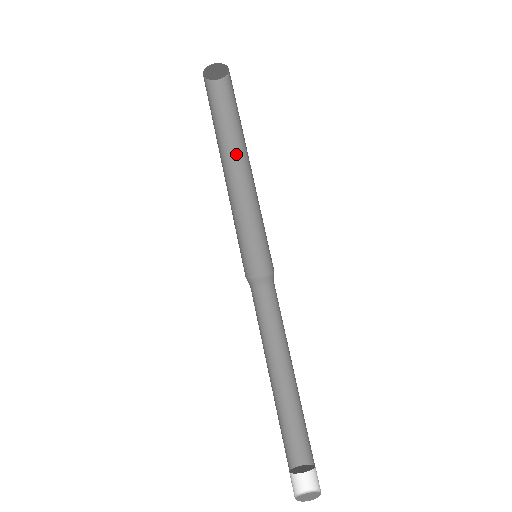
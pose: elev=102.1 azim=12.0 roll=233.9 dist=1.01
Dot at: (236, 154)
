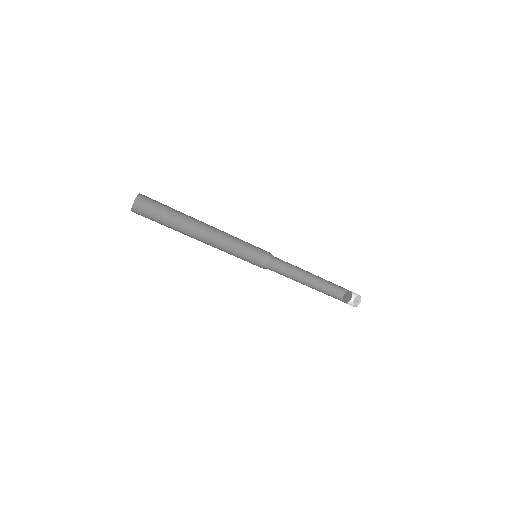
Dot at: (194, 220)
